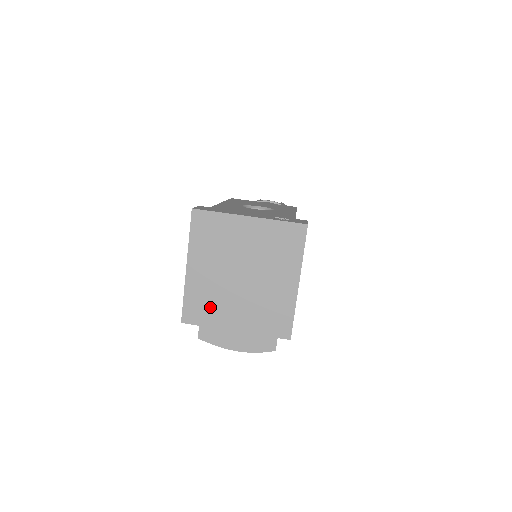
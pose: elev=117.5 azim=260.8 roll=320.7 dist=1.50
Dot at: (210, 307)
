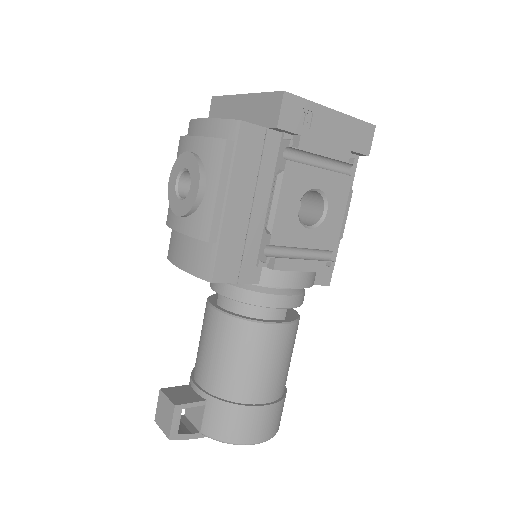
Dot at: occluded
